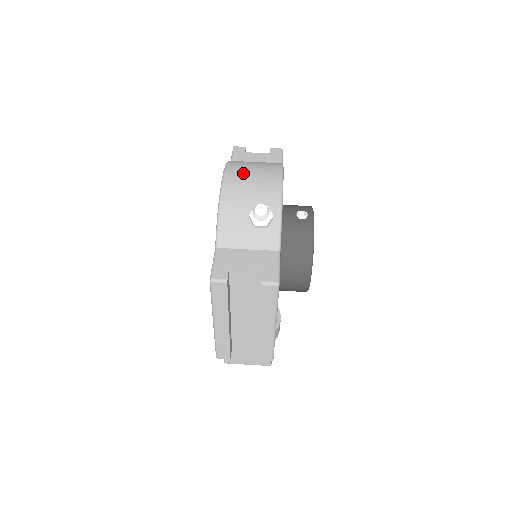
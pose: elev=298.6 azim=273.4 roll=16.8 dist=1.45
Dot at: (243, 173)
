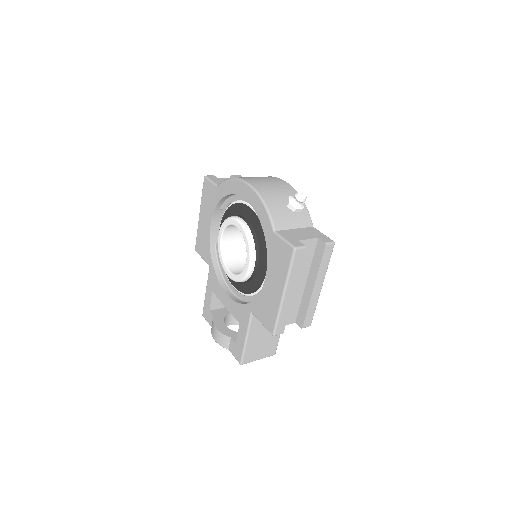
Dot at: (258, 180)
